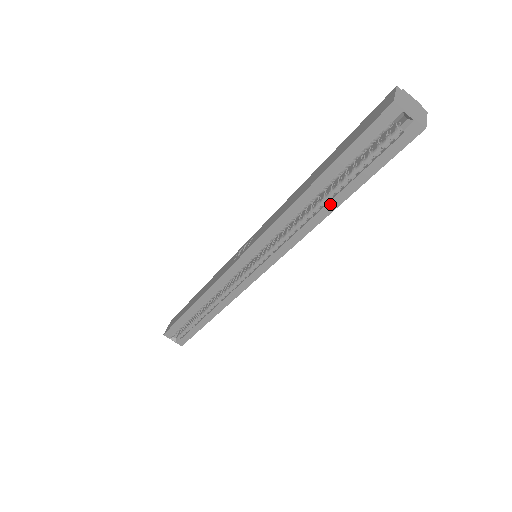
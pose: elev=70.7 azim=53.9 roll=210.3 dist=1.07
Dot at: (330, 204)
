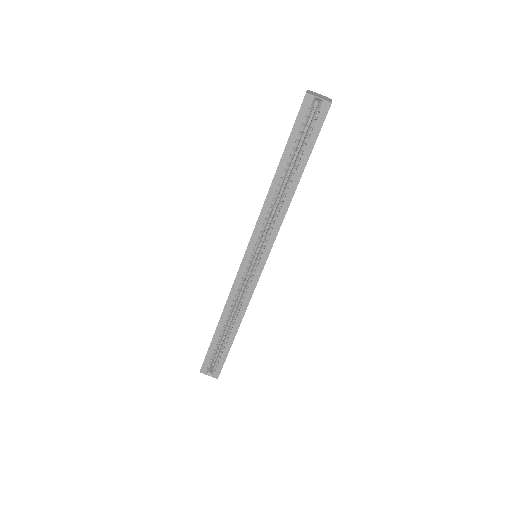
Dot at: (293, 182)
